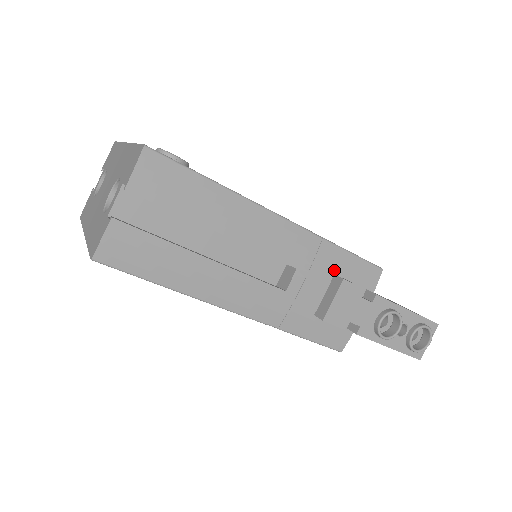
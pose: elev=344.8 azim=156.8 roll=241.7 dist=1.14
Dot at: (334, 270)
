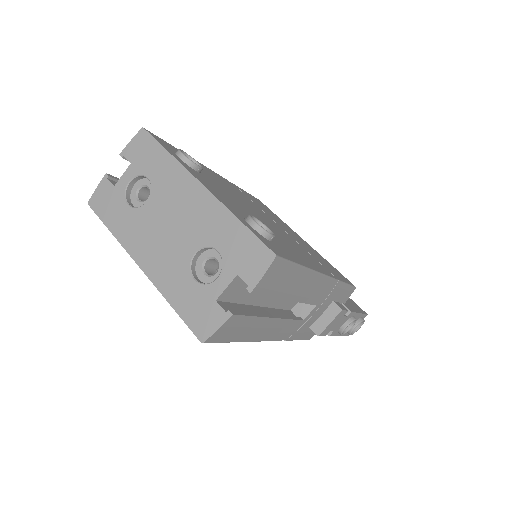
Dot at: (334, 298)
